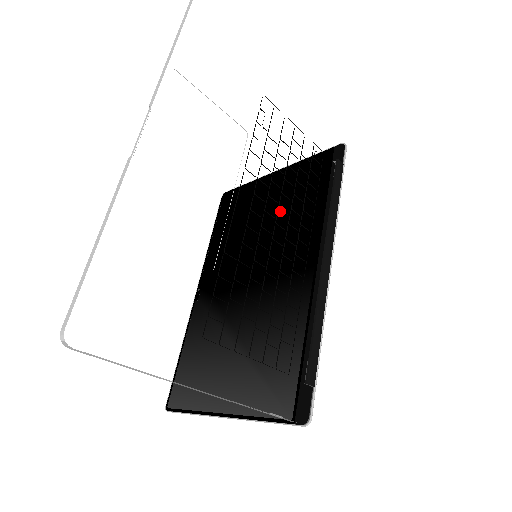
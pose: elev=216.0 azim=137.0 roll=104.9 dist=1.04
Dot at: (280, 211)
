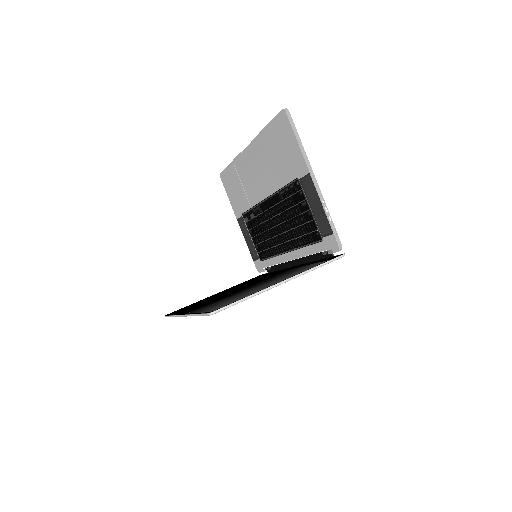
Dot at: (237, 287)
